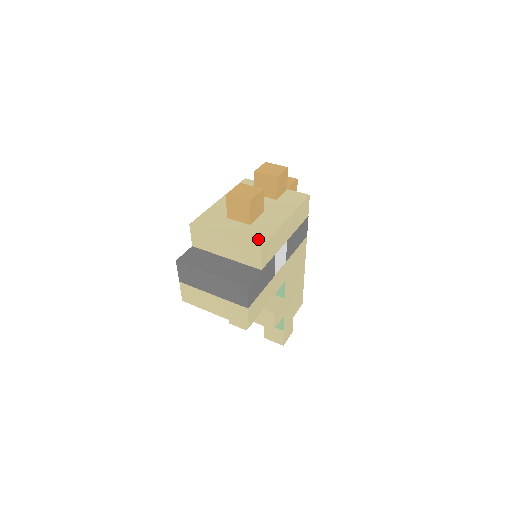
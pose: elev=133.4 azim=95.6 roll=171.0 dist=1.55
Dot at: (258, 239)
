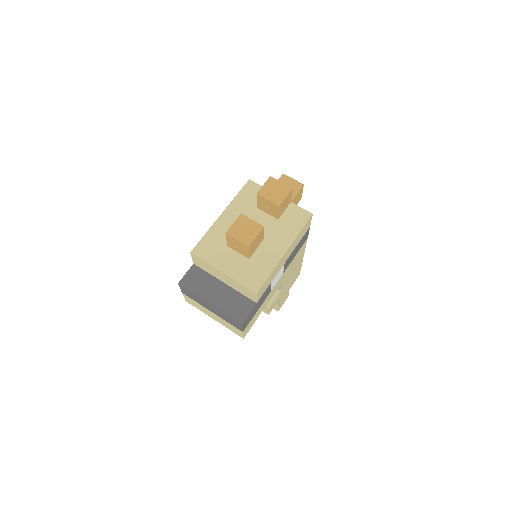
Dot at: (255, 281)
